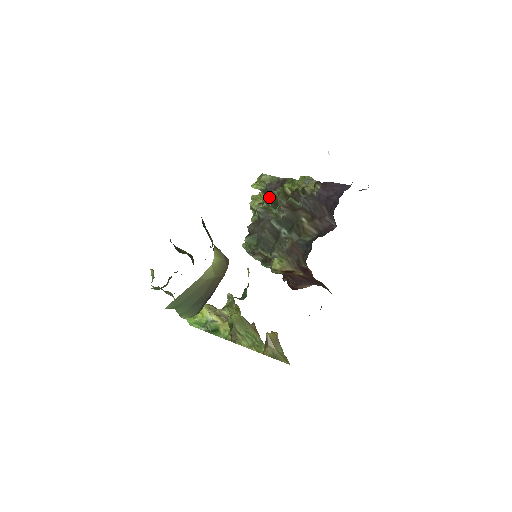
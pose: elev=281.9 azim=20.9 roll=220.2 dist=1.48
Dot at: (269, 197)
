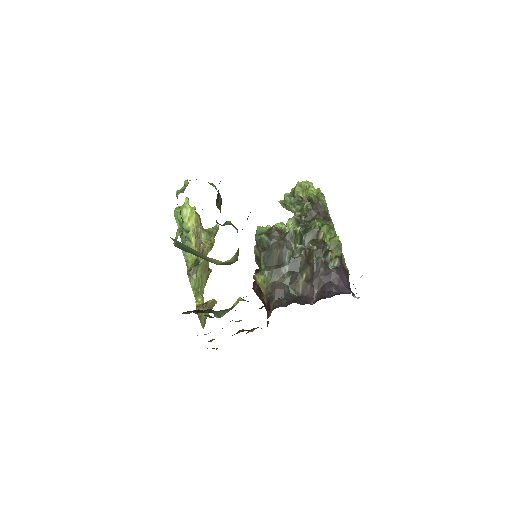
Dot at: (309, 213)
